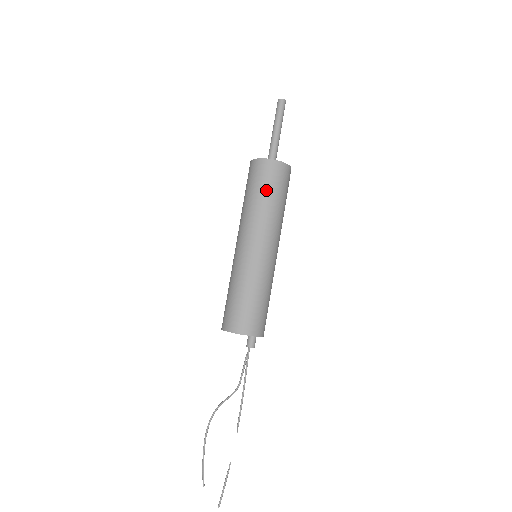
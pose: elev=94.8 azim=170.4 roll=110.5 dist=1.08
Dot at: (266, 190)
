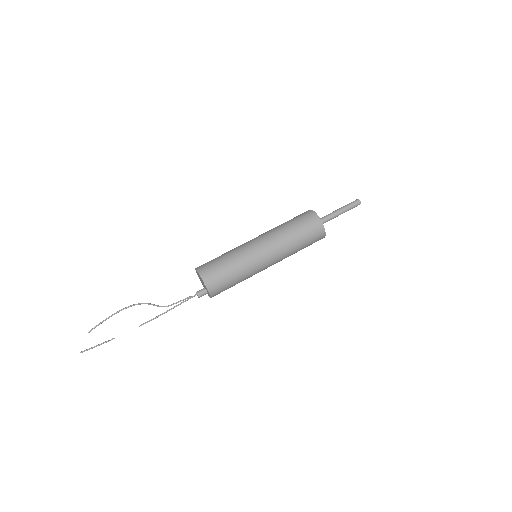
Dot at: (302, 233)
